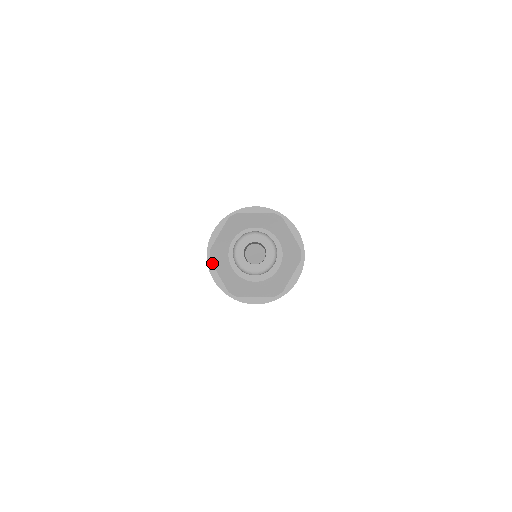
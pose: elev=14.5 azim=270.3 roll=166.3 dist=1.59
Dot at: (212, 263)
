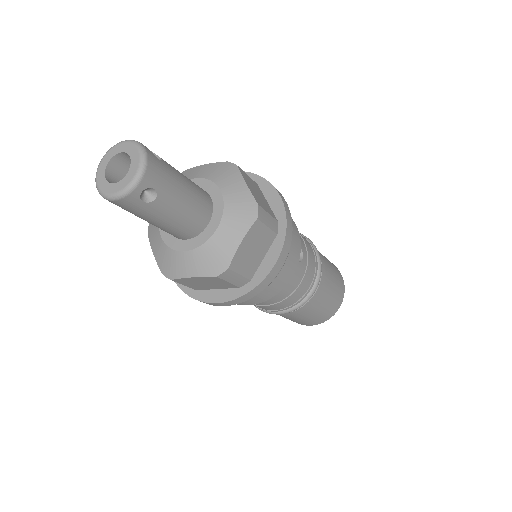
Dot at: (148, 237)
